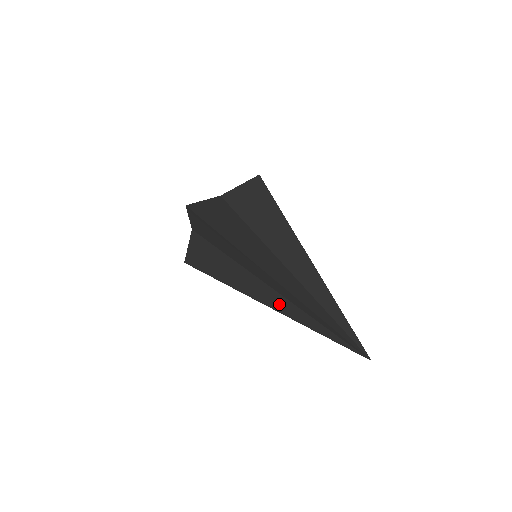
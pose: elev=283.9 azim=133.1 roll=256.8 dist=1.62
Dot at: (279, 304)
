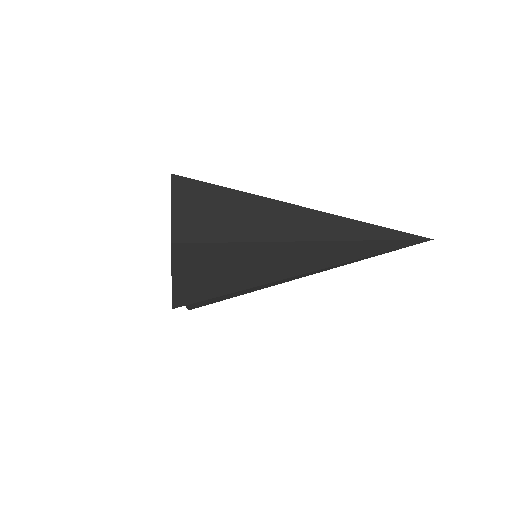
Dot at: (313, 271)
